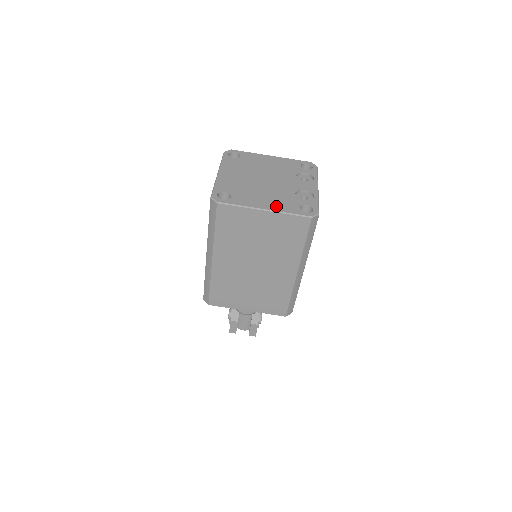
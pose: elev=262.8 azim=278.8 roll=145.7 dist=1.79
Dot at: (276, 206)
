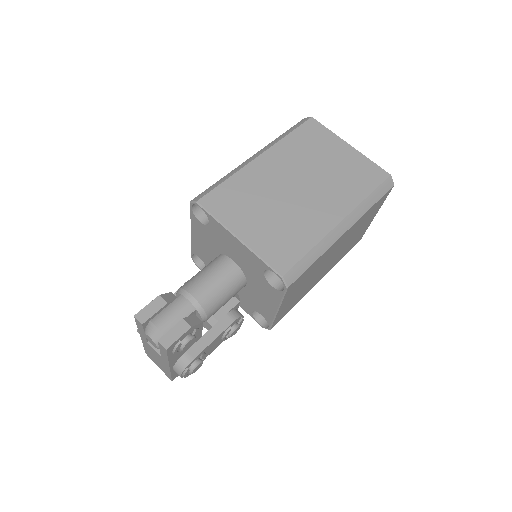
Dot at: occluded
